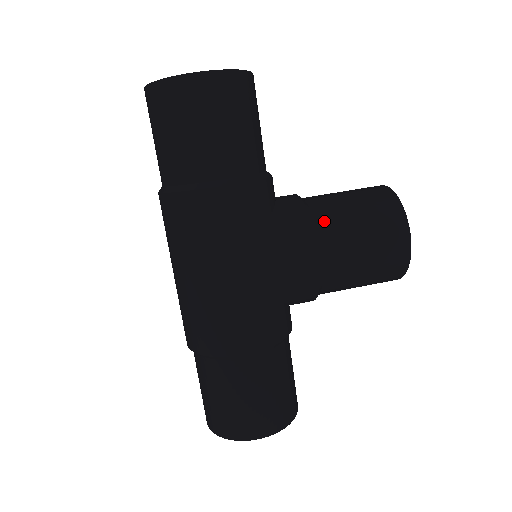
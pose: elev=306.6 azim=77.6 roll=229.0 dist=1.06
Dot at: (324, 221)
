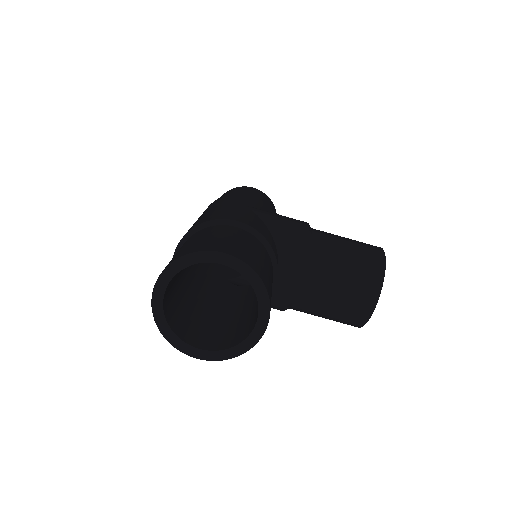
Dot at: (297, 309)
